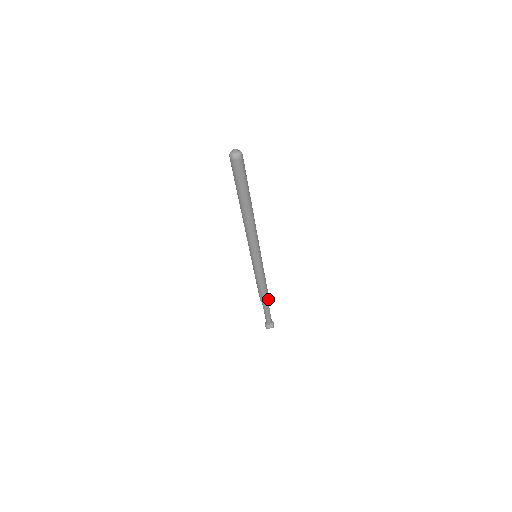
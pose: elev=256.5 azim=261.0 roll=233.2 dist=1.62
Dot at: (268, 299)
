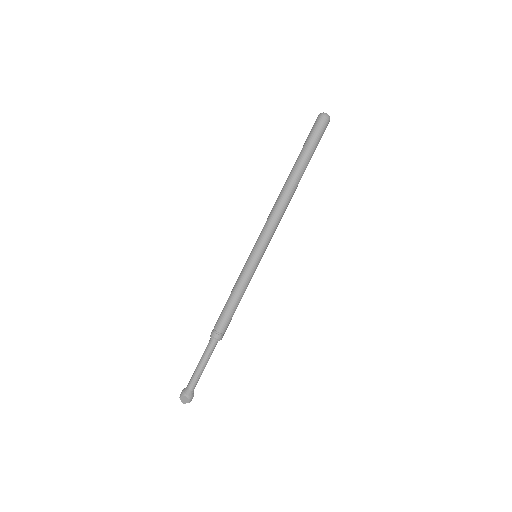
Dot at: (221, 337)
